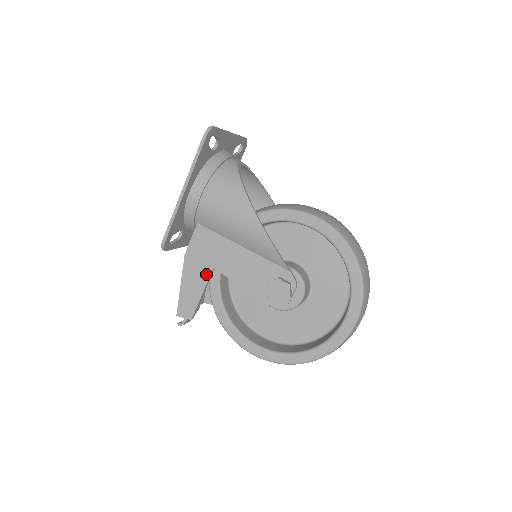
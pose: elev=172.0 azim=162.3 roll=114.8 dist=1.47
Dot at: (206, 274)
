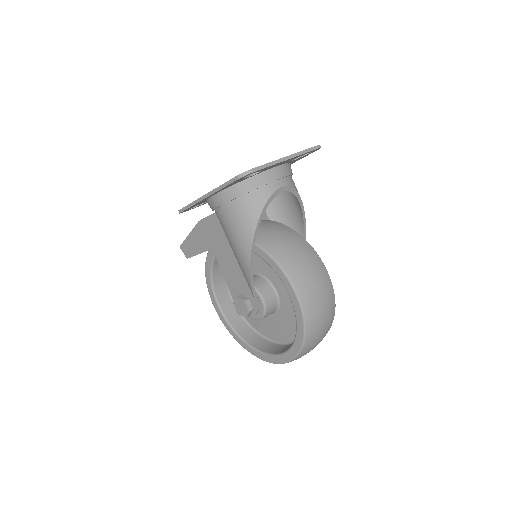
Dot at: (207, 246)
